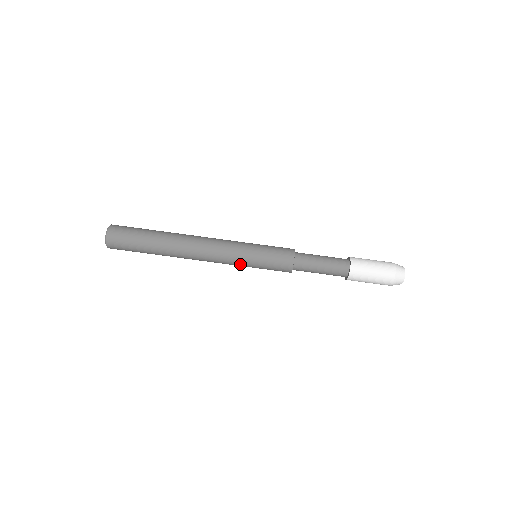
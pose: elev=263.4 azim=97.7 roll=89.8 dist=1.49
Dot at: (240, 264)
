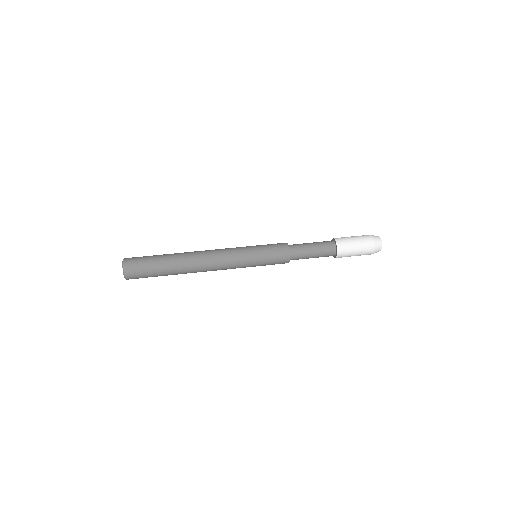
Dot at: (245, 262)
